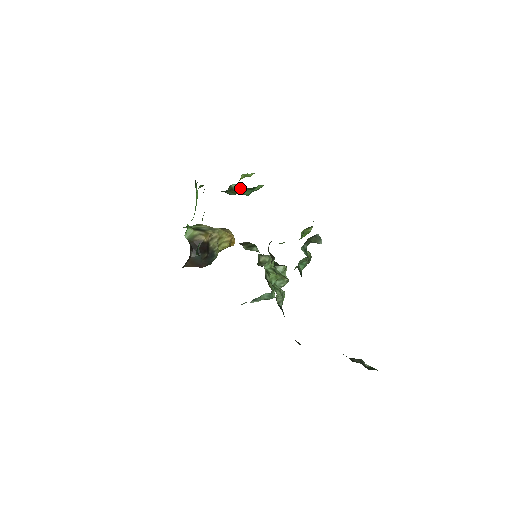
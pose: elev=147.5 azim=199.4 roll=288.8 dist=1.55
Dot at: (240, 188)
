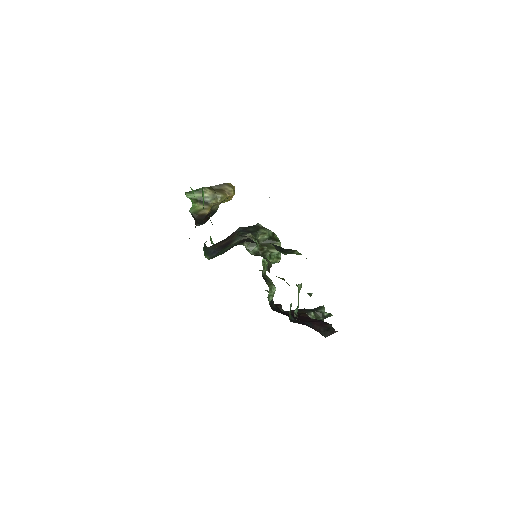
Dot at: occluded
